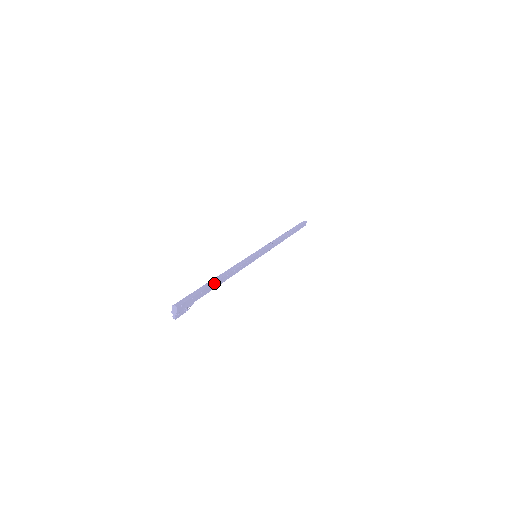
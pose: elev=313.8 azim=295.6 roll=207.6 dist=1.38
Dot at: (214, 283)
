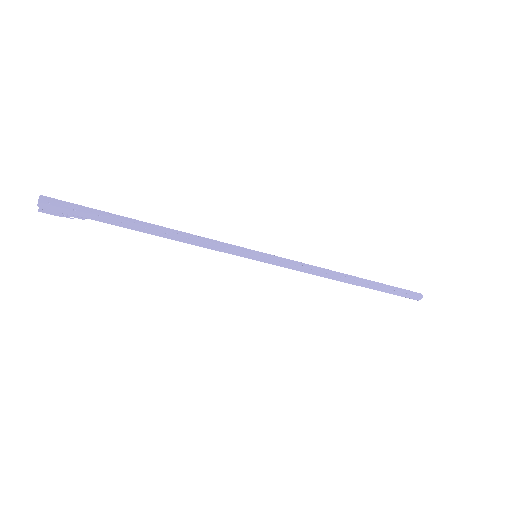
Dot at: (132, 223)
